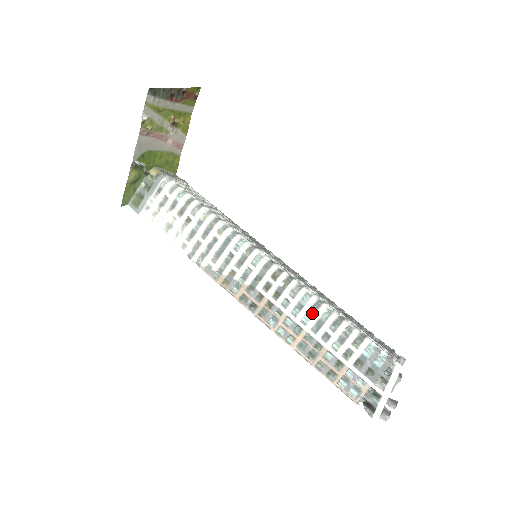
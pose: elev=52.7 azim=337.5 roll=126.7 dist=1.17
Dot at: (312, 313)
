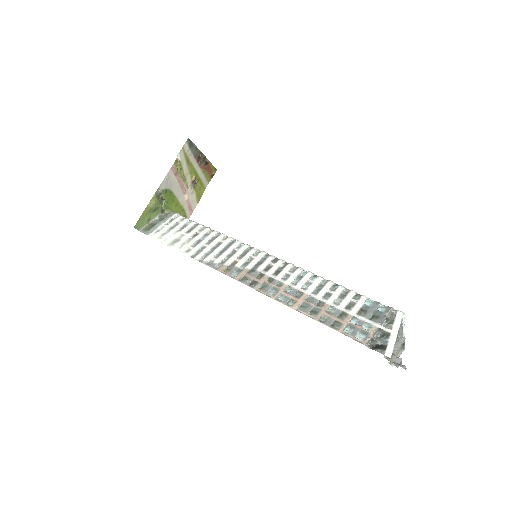
Dot at: (312, 280)
